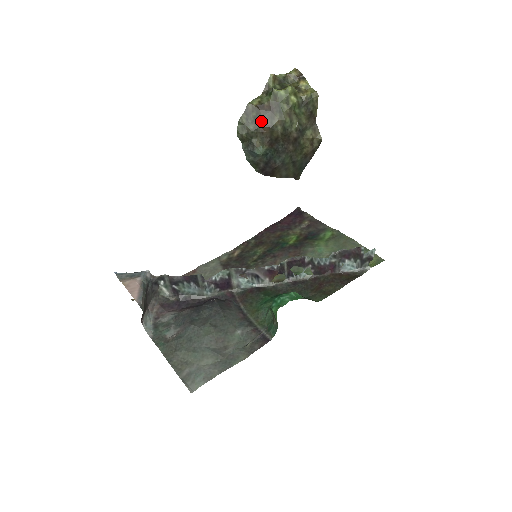
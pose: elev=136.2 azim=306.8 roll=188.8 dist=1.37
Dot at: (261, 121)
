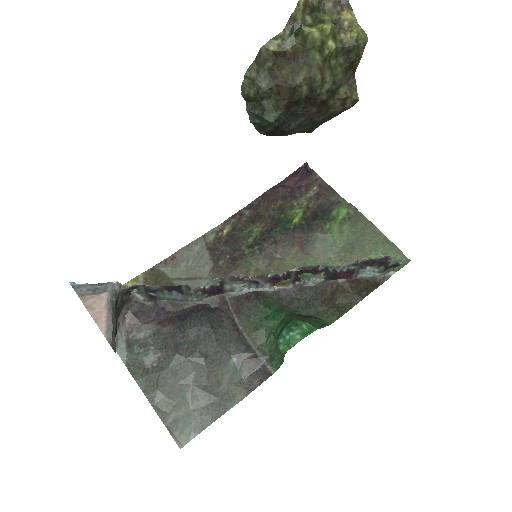
Dot at: (279, 76)
